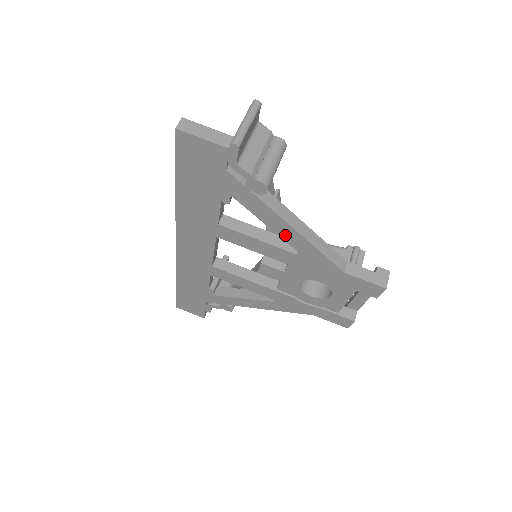
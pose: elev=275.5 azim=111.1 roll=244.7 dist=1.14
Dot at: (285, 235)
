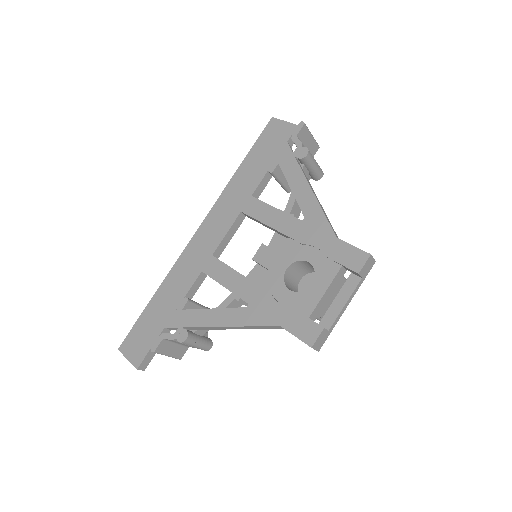
Dot at: (301, 198)
